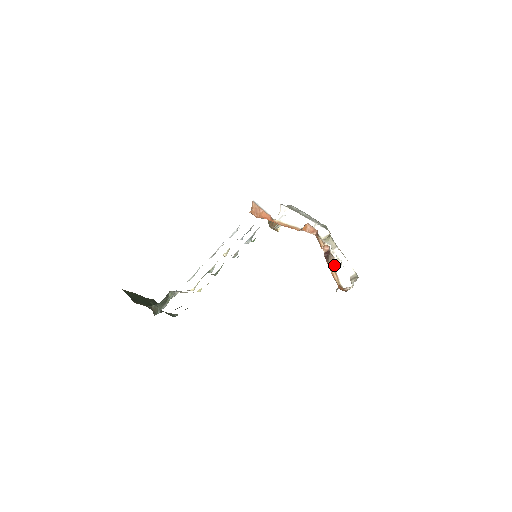
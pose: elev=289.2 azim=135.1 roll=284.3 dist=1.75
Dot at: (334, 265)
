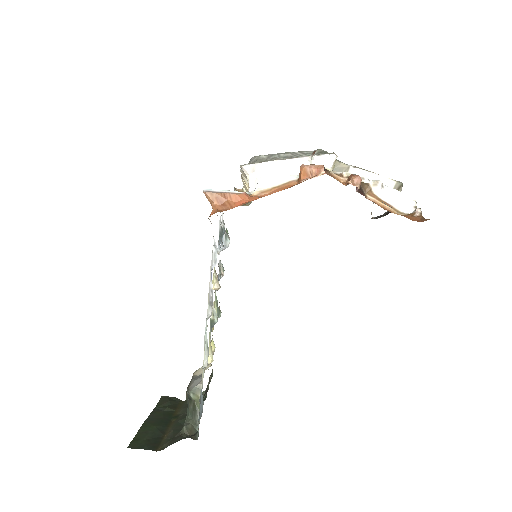
Dot at: (375, 194)
